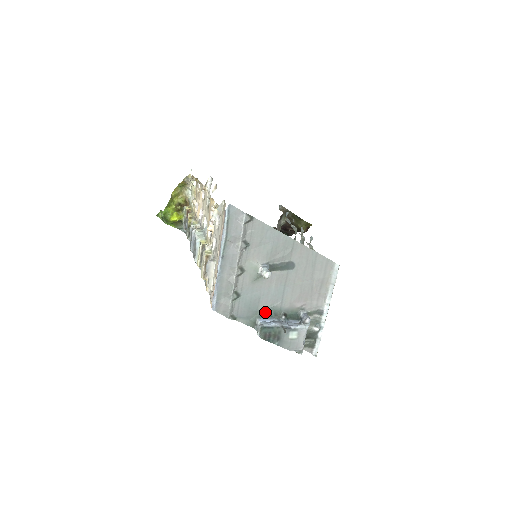
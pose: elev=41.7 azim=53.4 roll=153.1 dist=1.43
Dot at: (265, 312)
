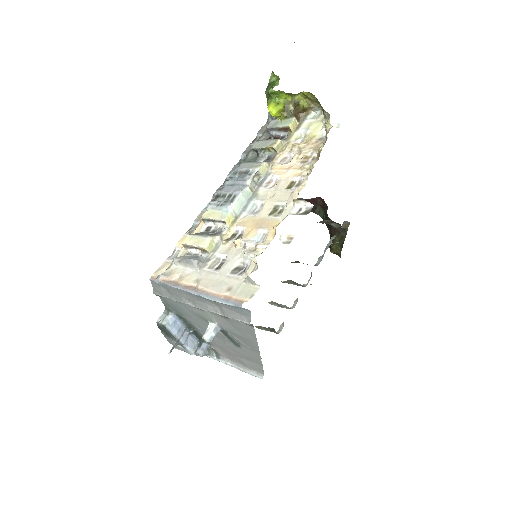
Dot at: (184, 318)
